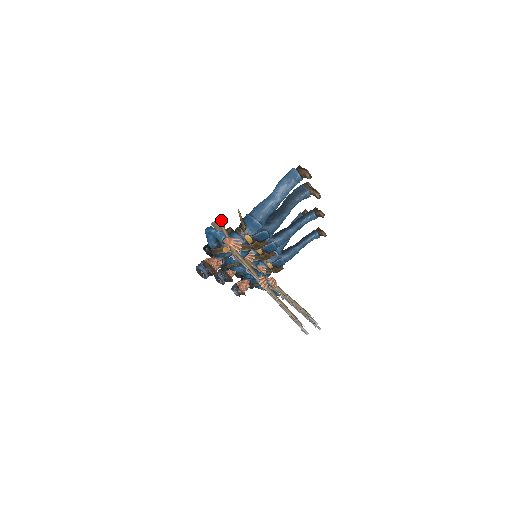
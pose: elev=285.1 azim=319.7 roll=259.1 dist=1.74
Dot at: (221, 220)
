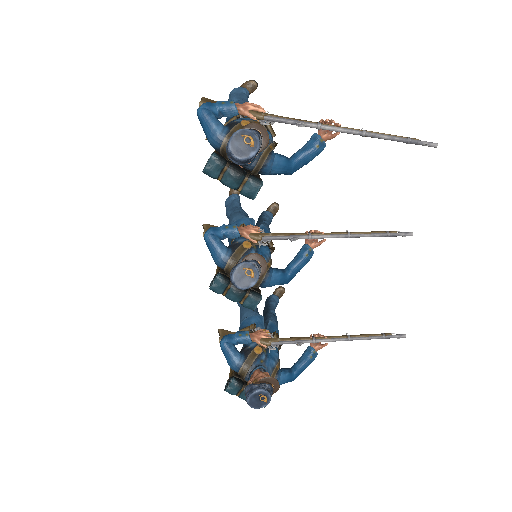
Dot at: (209, 99)
